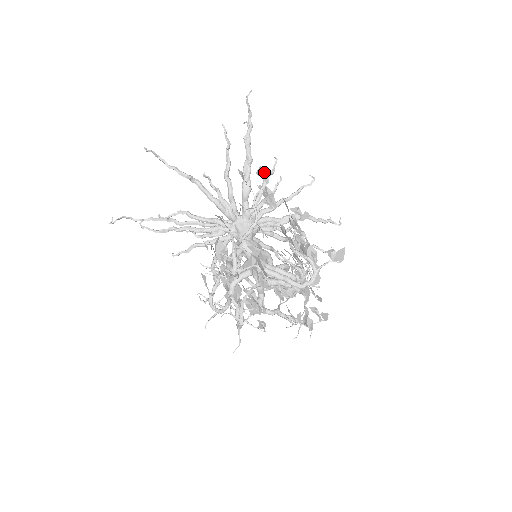
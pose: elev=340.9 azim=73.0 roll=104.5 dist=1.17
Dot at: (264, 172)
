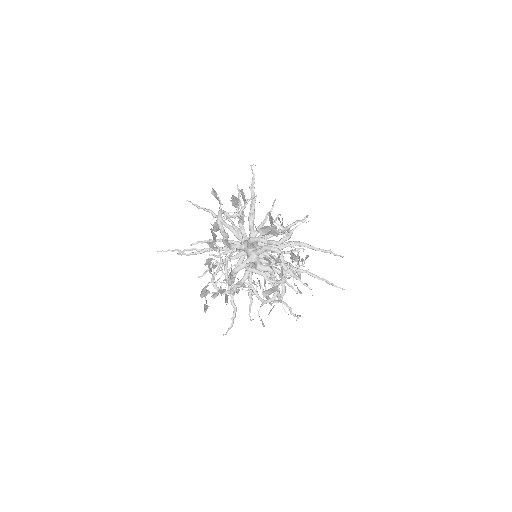
Dot at: occluded
